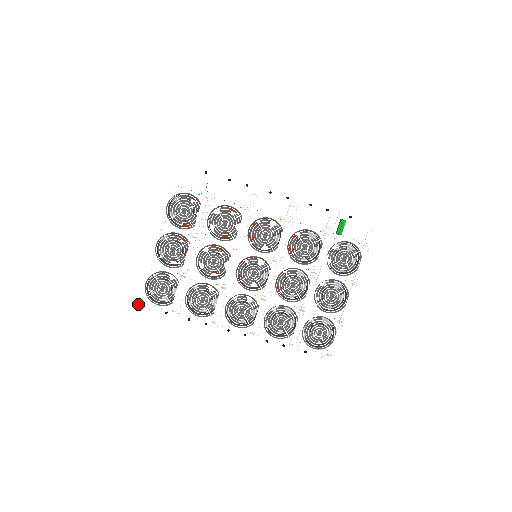
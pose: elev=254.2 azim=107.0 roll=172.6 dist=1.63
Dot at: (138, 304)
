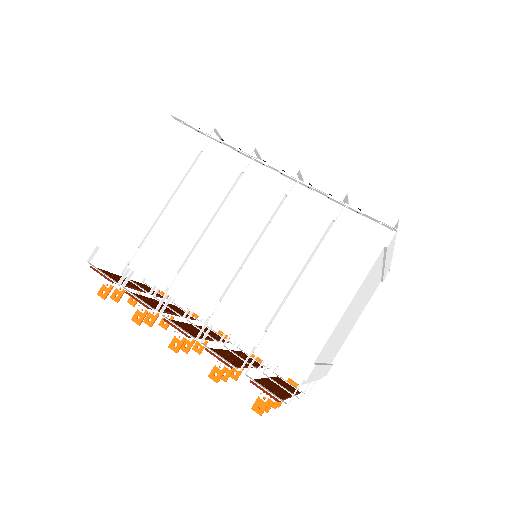
Dot at: (173, 117)
